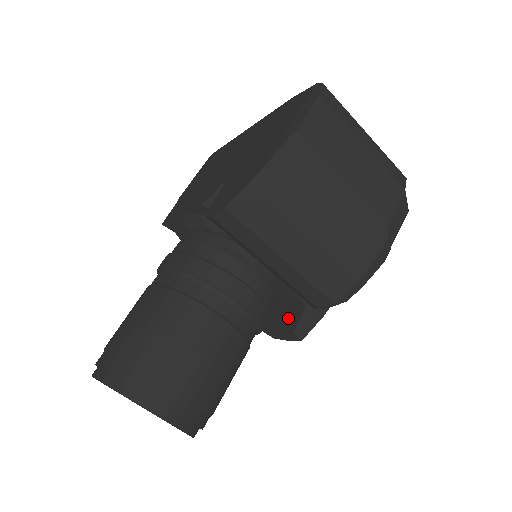
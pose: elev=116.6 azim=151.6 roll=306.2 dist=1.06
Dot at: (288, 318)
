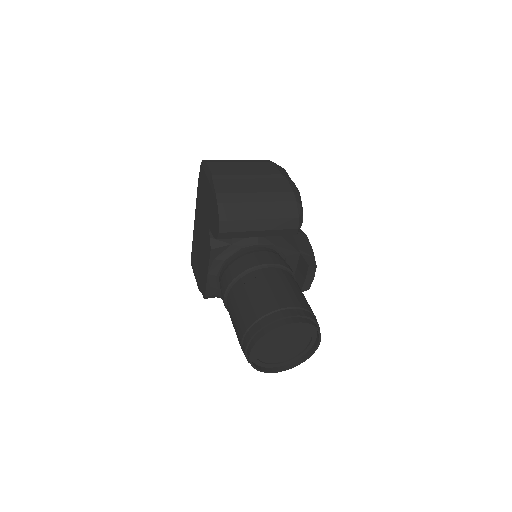
Dot at: (301, 269)
